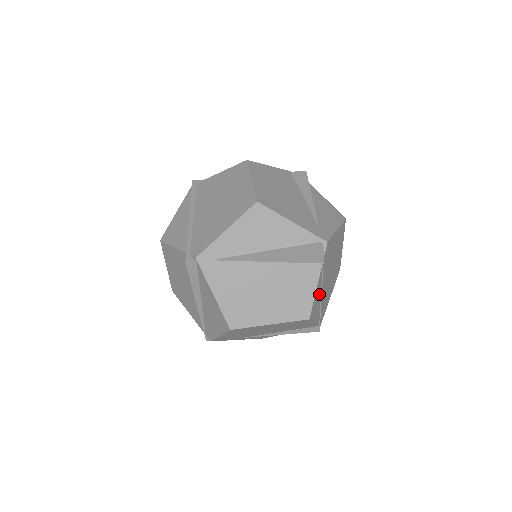
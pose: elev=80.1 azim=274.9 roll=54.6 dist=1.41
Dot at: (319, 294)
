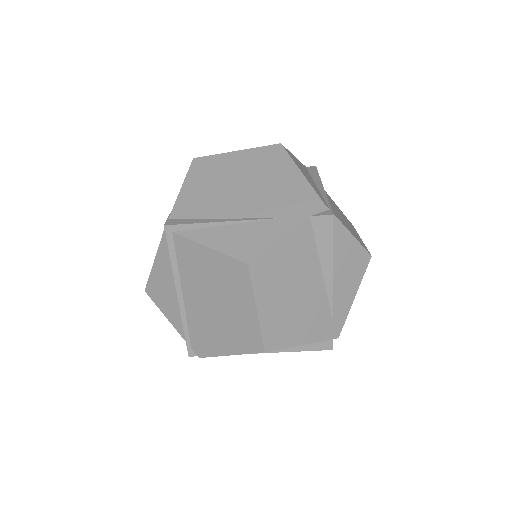
Dot at: occluded
